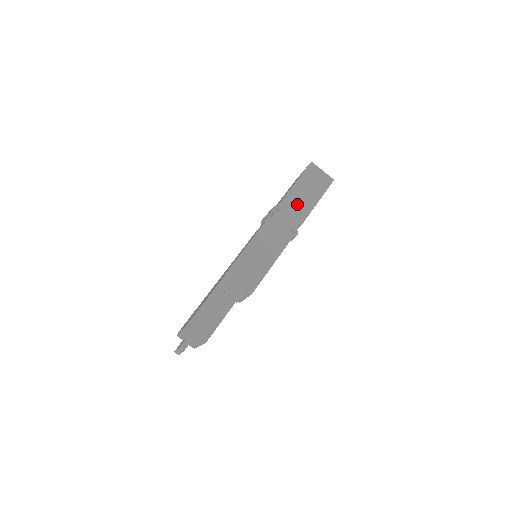
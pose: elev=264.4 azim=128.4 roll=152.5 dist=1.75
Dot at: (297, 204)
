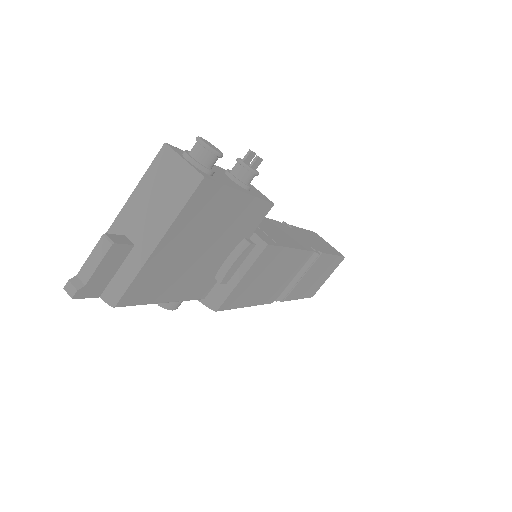
Dot at: (311, 239)
